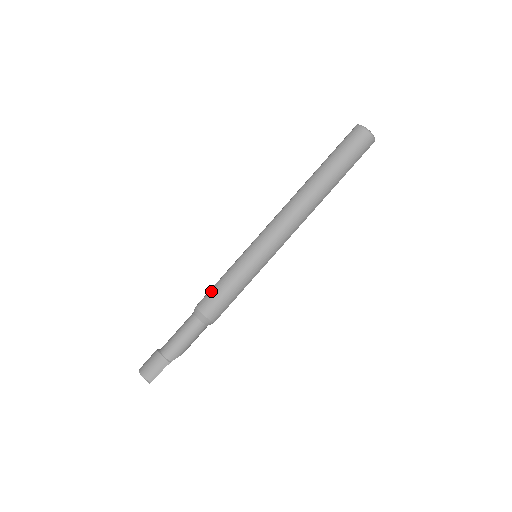
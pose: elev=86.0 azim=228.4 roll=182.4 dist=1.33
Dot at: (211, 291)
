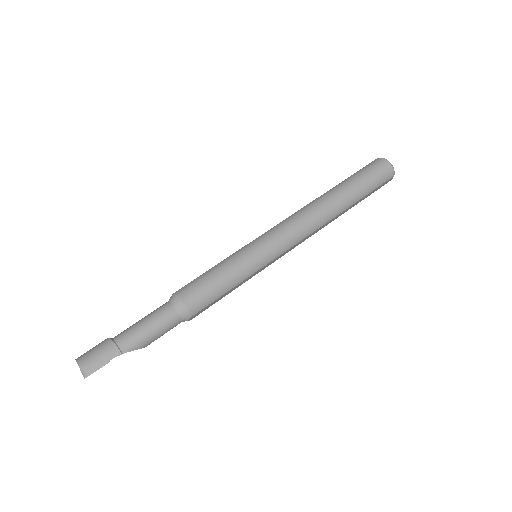
Dot at: (197, 278)
